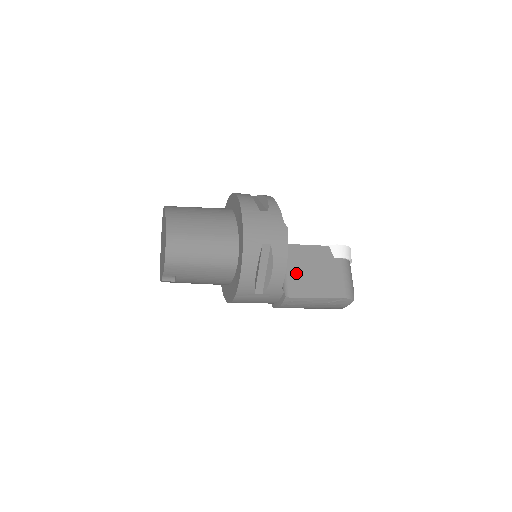
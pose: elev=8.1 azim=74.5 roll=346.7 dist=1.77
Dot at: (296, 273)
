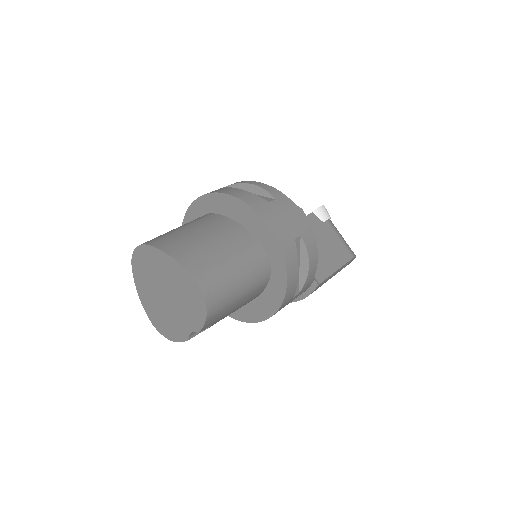
Dot at: occluded
